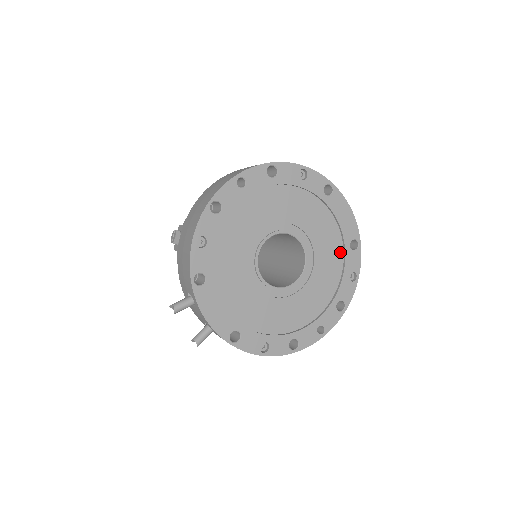
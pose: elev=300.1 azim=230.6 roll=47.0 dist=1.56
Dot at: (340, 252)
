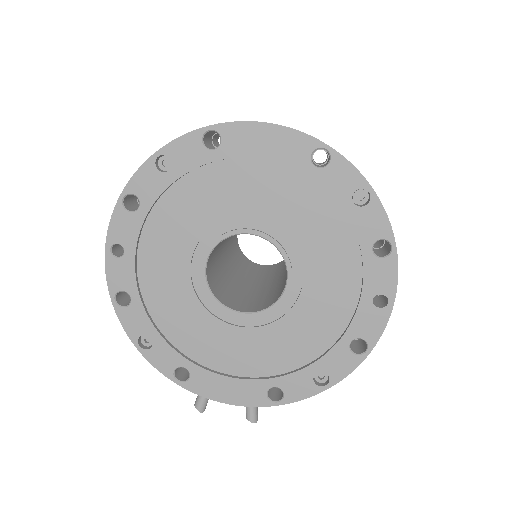
Dot at: (311, 187)
